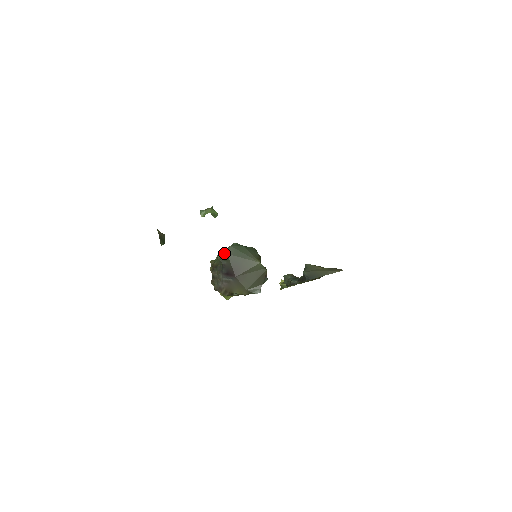
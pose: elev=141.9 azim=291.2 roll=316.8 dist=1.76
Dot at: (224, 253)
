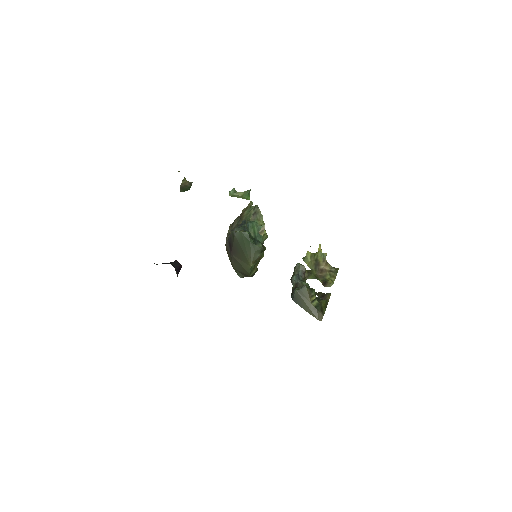
Dot at: (235, 231)
